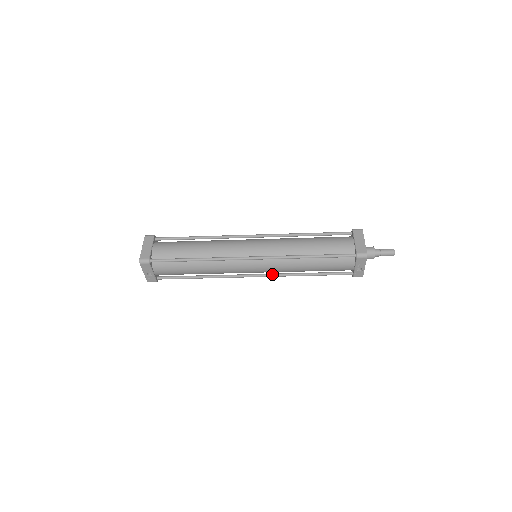
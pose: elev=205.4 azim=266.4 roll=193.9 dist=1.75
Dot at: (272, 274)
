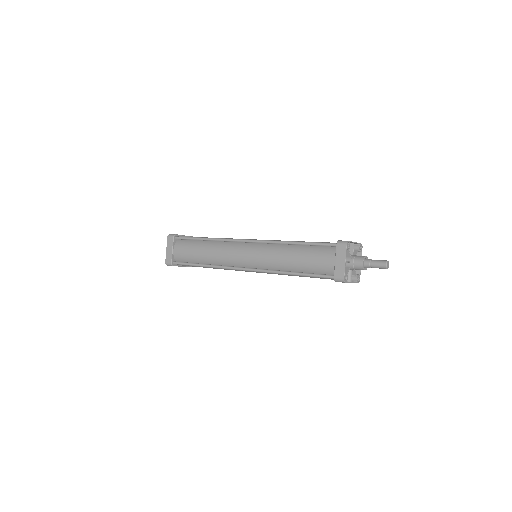
Dot at: occluded
